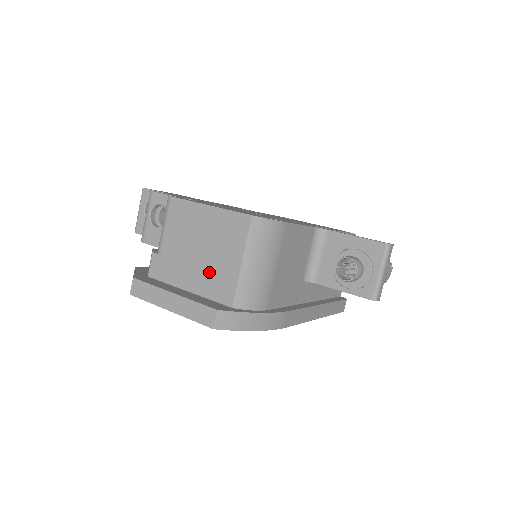
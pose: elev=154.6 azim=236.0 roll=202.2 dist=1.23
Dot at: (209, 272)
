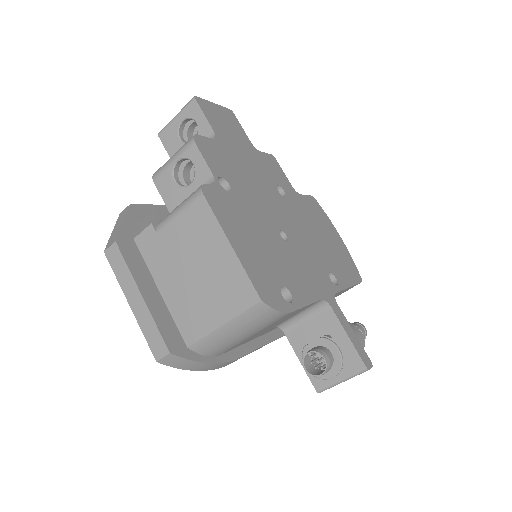
Dot at: (189, 299)
